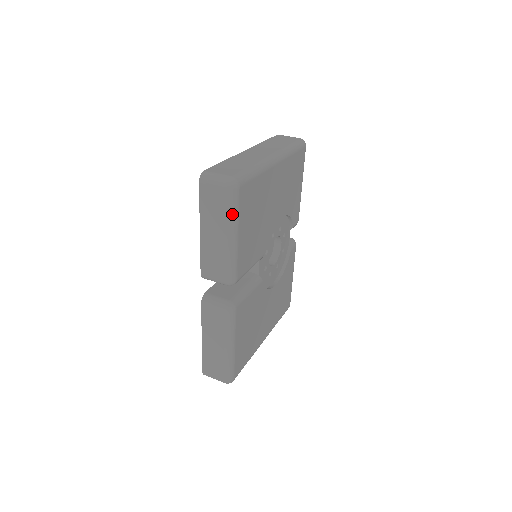
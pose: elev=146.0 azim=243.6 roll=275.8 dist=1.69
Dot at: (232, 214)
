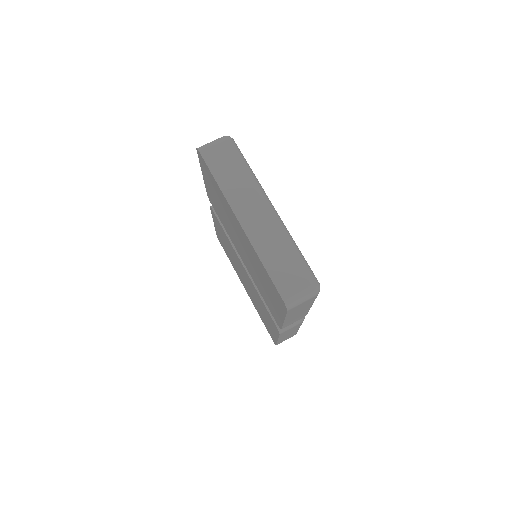
Dot at: occluded
